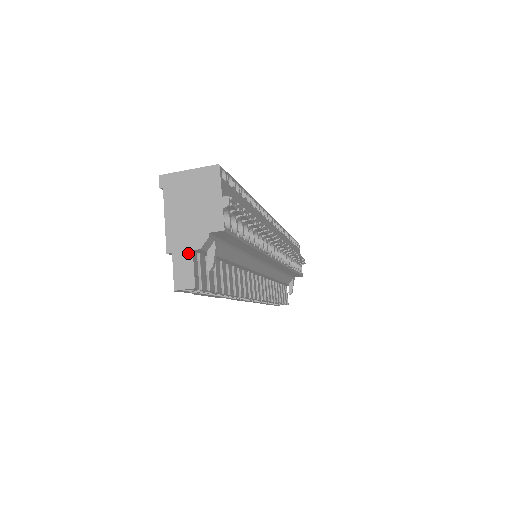
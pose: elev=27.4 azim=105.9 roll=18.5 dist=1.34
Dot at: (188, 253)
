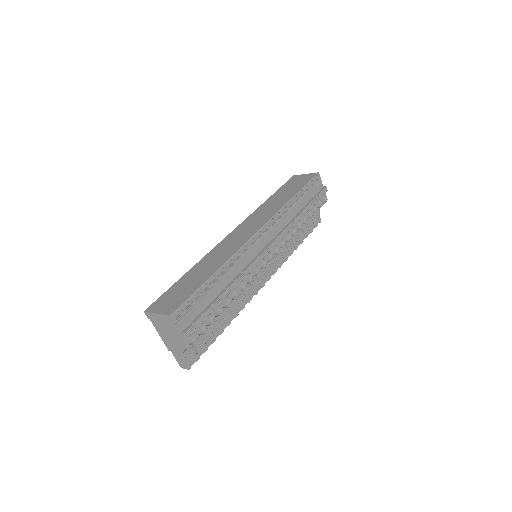
Dot at: (178, 354)
